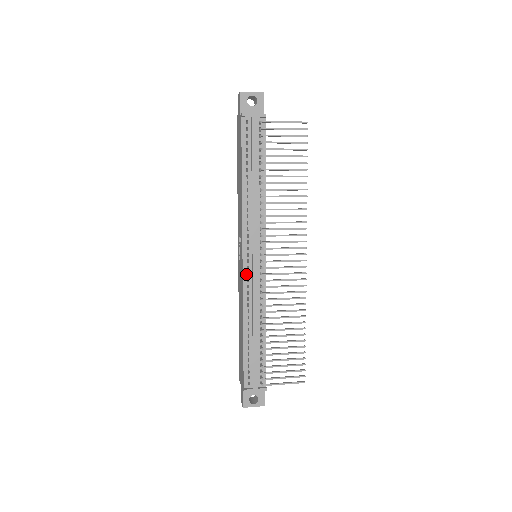
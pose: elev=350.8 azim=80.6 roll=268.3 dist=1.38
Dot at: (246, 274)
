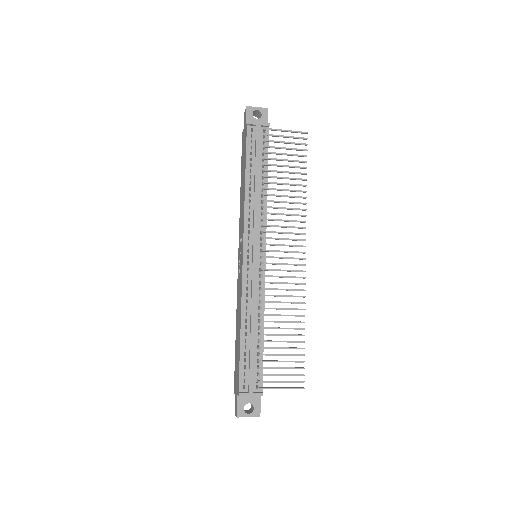
Dot at: (246, 270)
